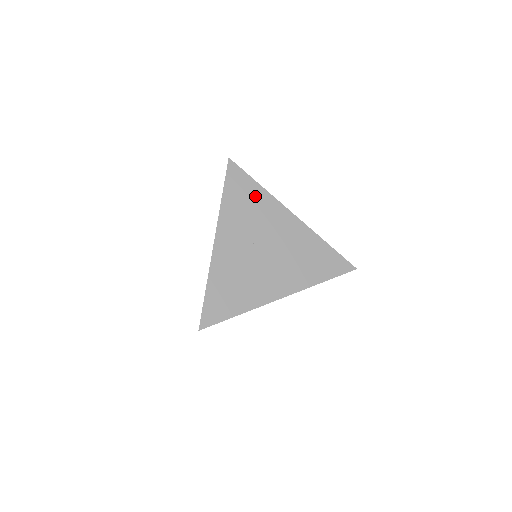
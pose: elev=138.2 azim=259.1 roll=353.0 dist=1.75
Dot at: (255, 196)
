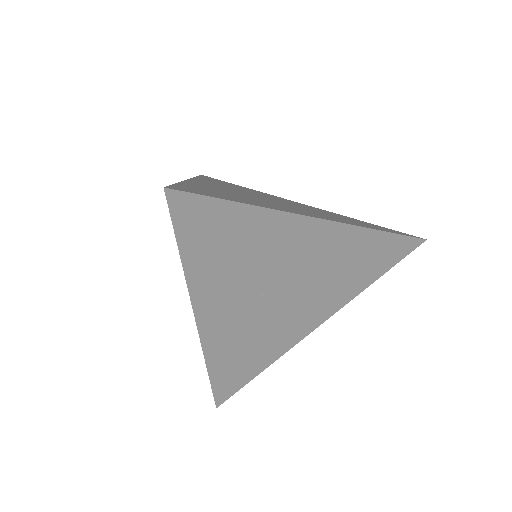
Dot at: (245, 229)
